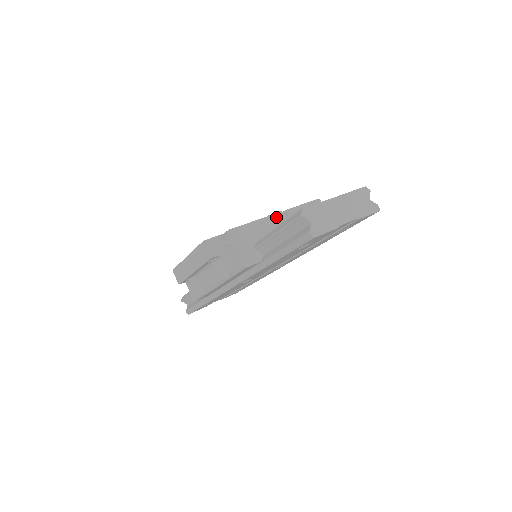
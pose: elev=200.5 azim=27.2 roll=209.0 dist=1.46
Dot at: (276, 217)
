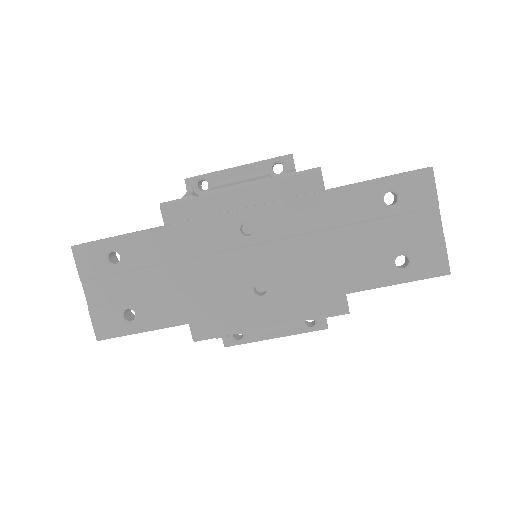
Dot at: occluded
